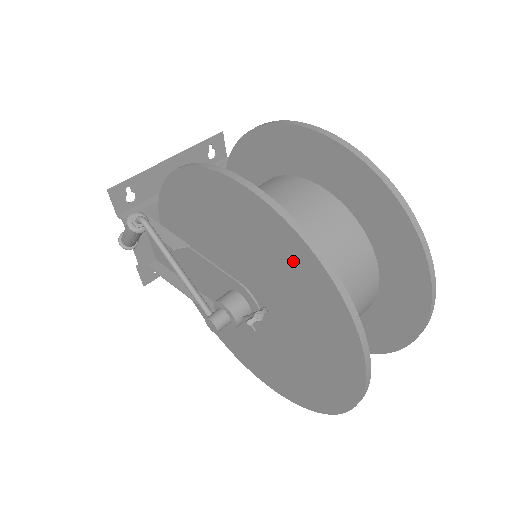
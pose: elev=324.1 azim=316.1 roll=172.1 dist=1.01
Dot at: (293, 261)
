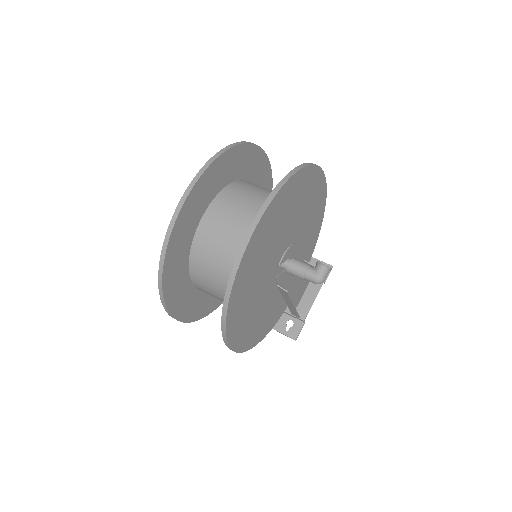
Dot at: occluded
